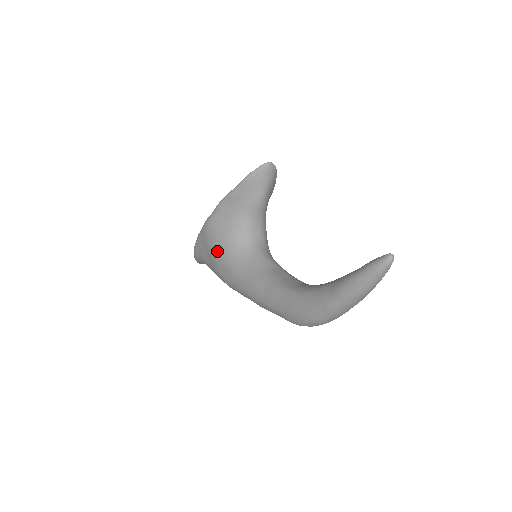
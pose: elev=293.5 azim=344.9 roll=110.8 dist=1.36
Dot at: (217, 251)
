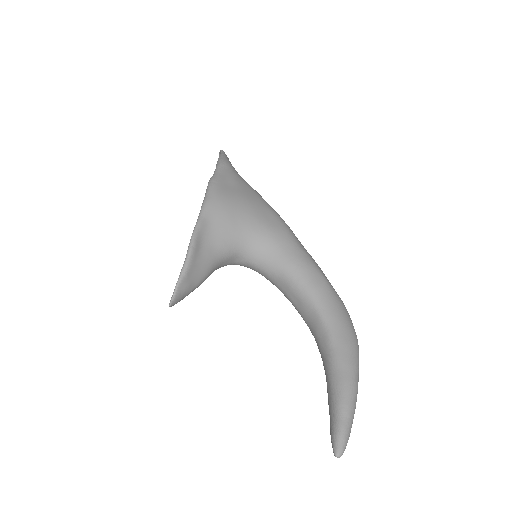
Dot at: occluded
